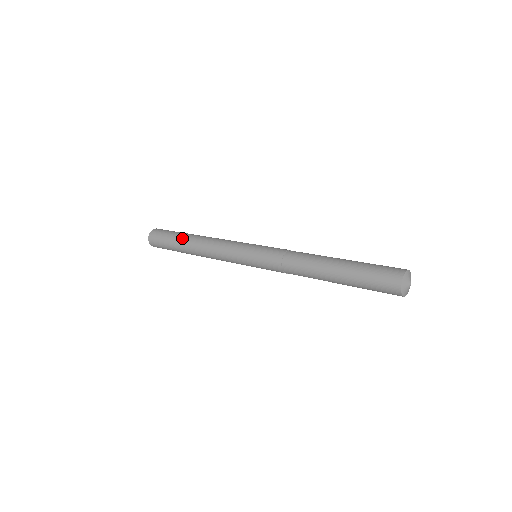
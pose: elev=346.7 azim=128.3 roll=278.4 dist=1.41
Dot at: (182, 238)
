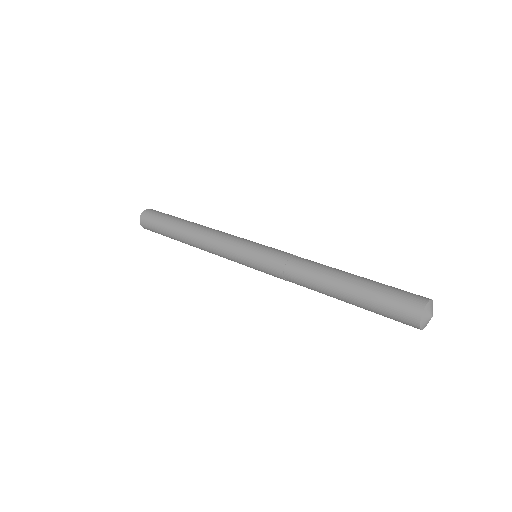
Dot at: (175, 226)
